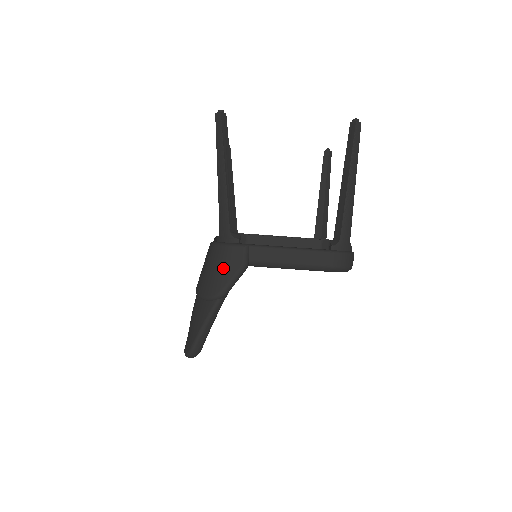
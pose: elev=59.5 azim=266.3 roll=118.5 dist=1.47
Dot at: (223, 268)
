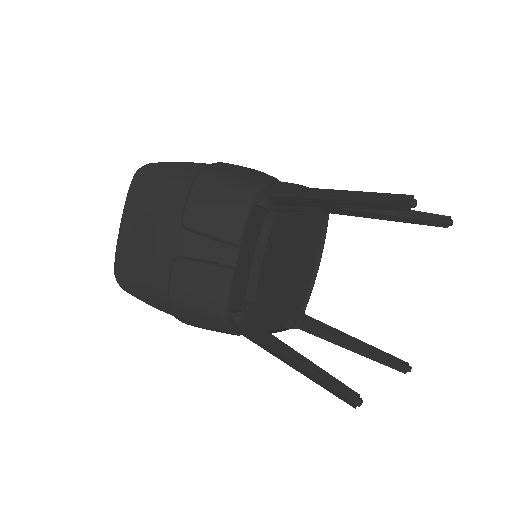
Dot at: (207, 328)
